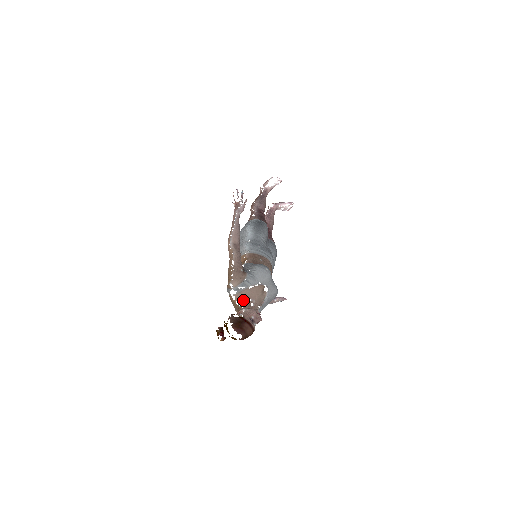
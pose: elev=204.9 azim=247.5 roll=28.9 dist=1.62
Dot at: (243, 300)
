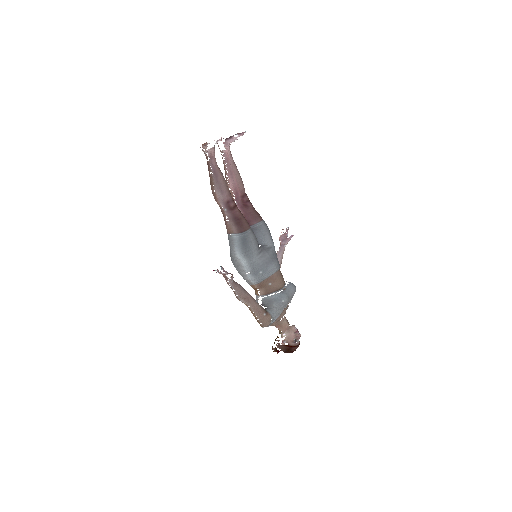
Dot at: (277, 324)
